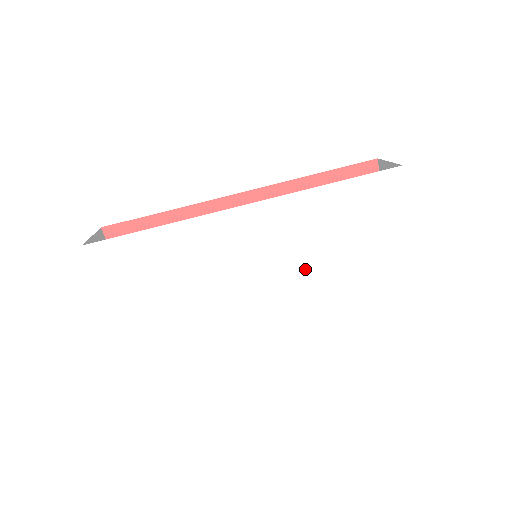
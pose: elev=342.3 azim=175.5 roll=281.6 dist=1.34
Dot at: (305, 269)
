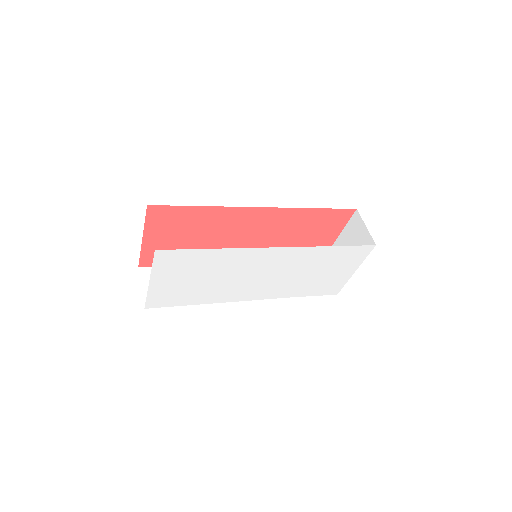
Dot at: (287, 280)
